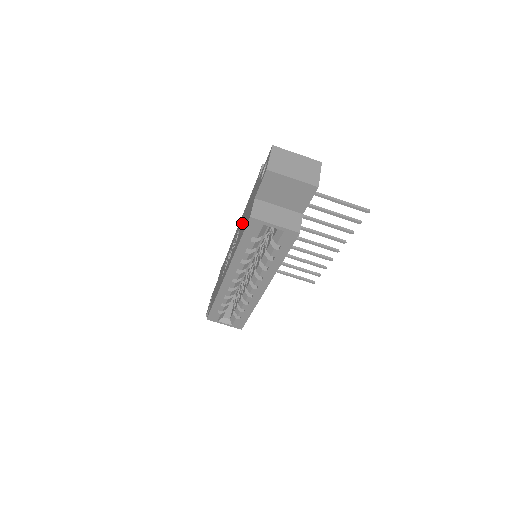
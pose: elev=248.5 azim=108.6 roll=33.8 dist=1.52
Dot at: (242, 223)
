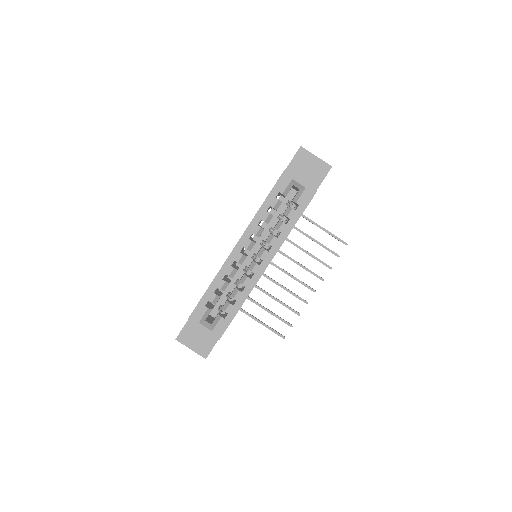
Dot at: occluded
